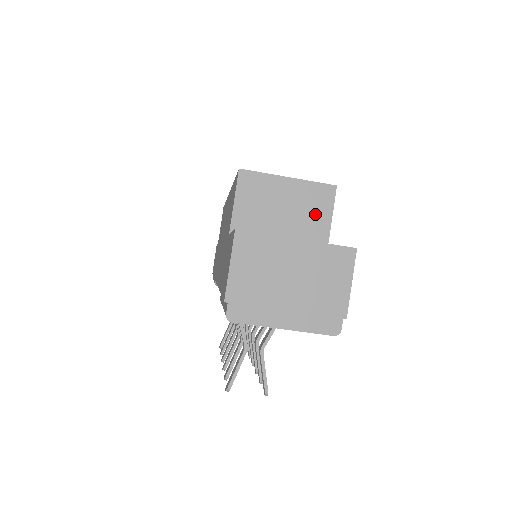
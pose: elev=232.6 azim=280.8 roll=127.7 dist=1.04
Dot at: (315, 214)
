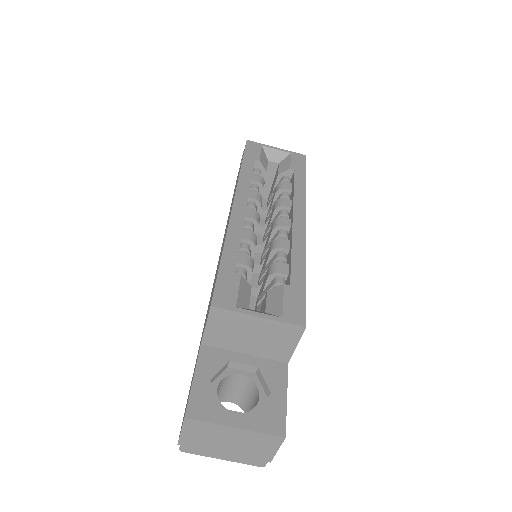
Dot at: (281, 342)
